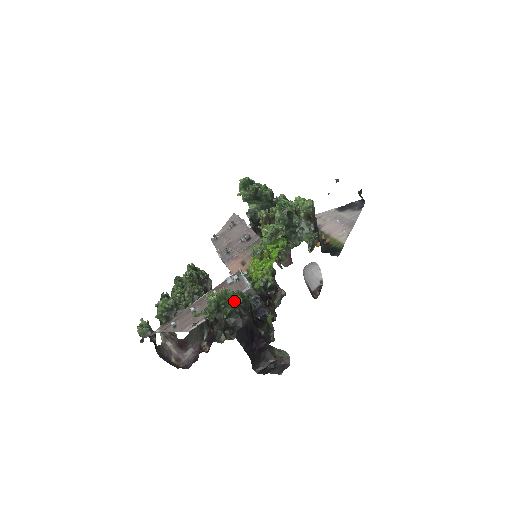
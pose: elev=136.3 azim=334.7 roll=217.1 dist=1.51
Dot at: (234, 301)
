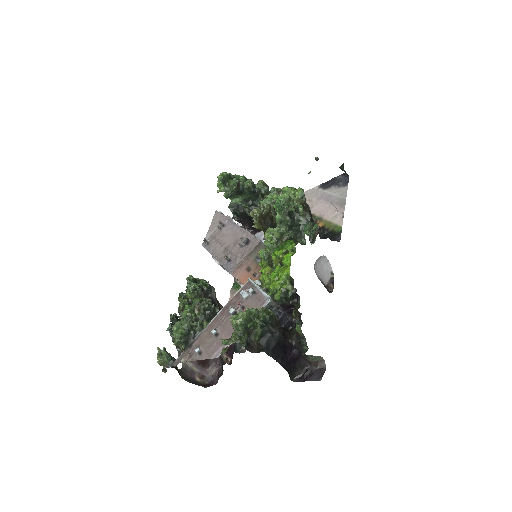
Dot at: (261, 321)
